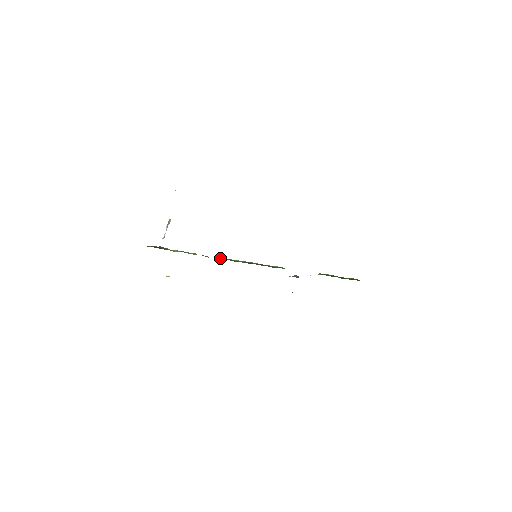
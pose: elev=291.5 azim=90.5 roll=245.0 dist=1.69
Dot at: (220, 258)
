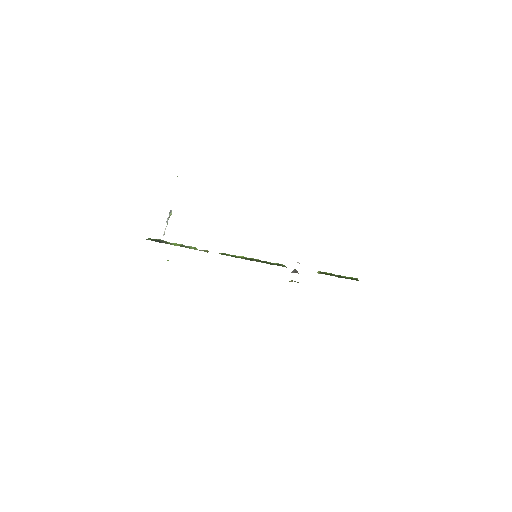
Dot at: (220, 253)
